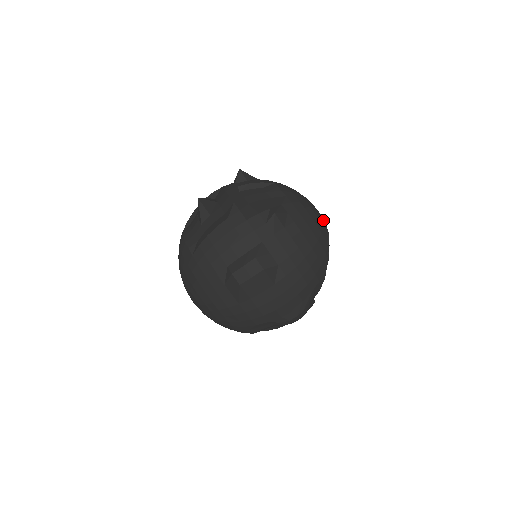
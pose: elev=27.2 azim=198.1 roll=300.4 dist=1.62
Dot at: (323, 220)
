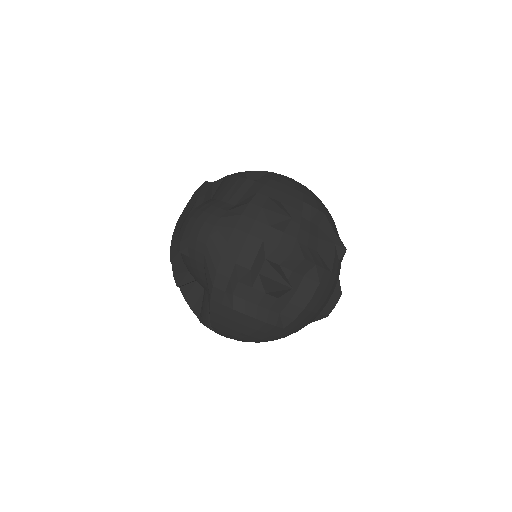
Dot at: occluded
